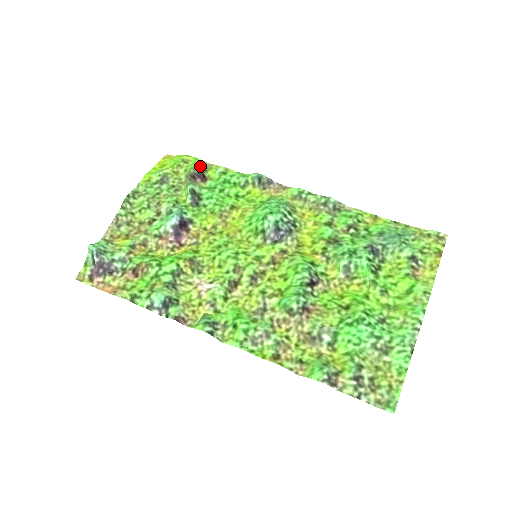
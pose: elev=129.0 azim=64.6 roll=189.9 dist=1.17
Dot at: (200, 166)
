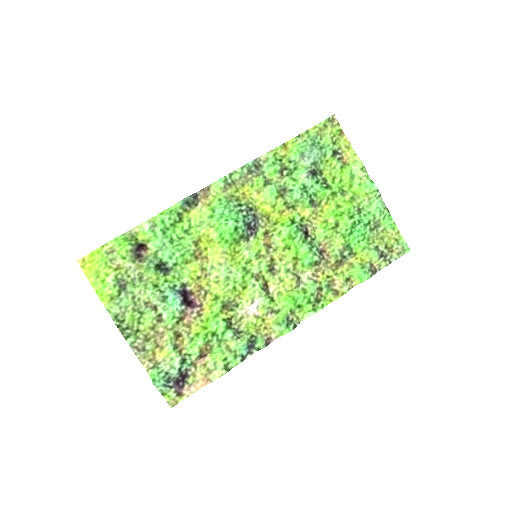
Dot at: (130, 242)
